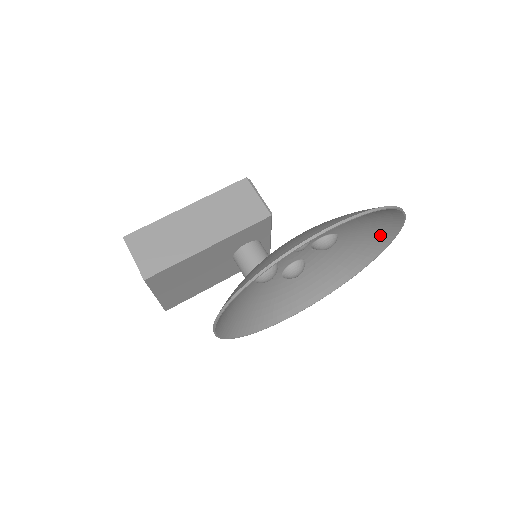
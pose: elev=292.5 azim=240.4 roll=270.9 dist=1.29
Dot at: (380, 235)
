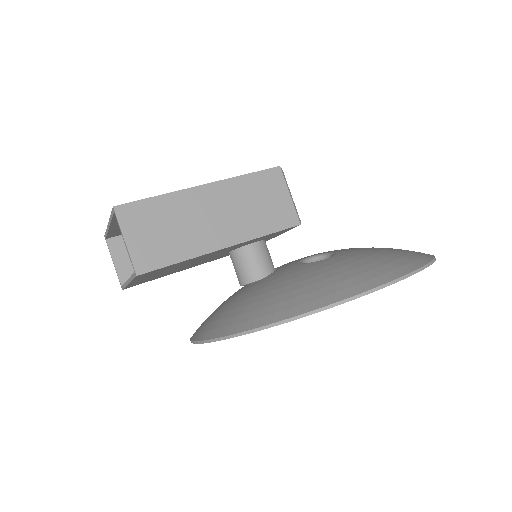
Dot at: occluded
